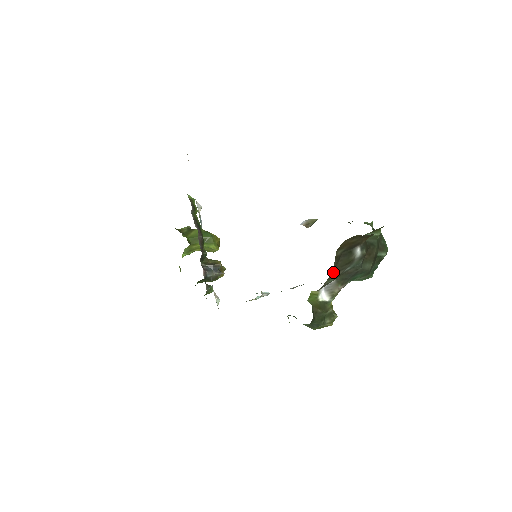
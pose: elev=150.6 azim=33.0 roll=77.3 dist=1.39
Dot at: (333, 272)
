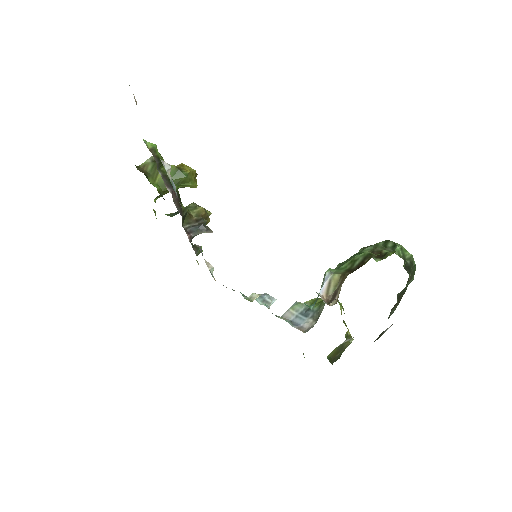
Dot at: occluded
